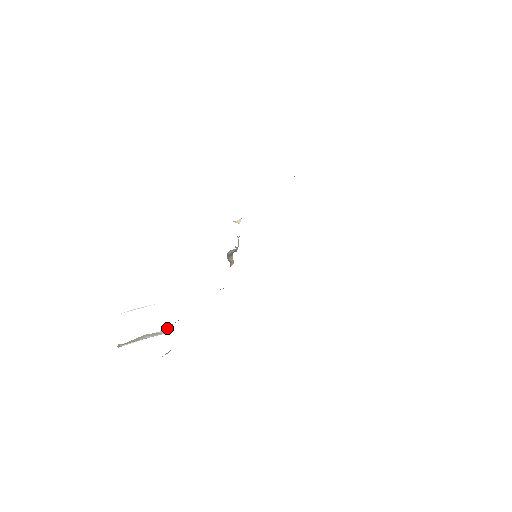
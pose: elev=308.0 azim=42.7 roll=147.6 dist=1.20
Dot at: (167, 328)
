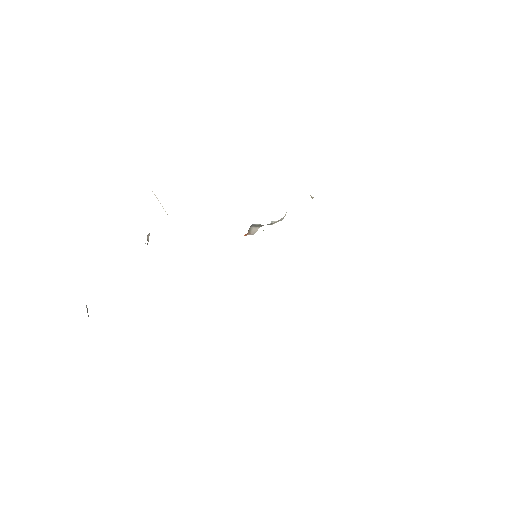
Dot at: occluded
